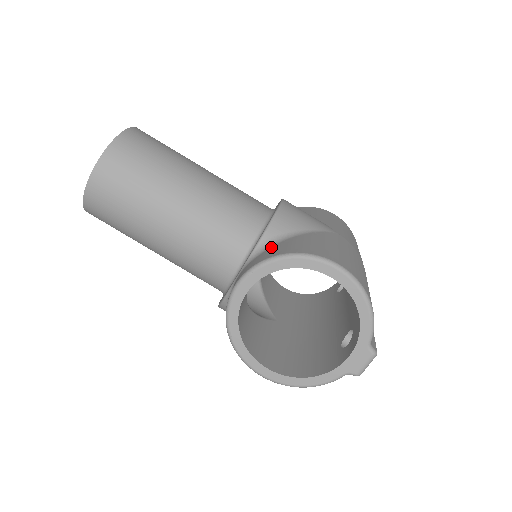
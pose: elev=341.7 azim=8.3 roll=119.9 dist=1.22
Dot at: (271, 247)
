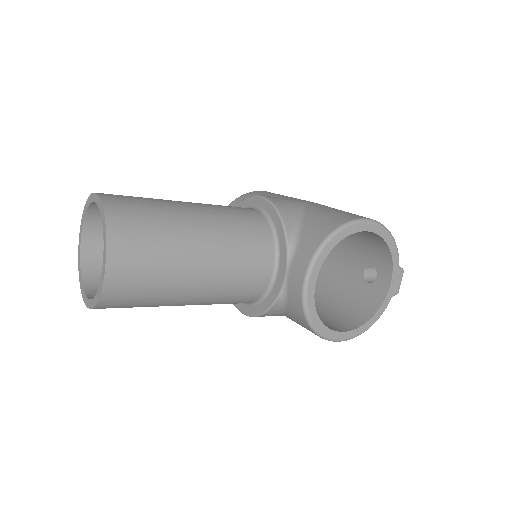
Dot at: (301, 236)
